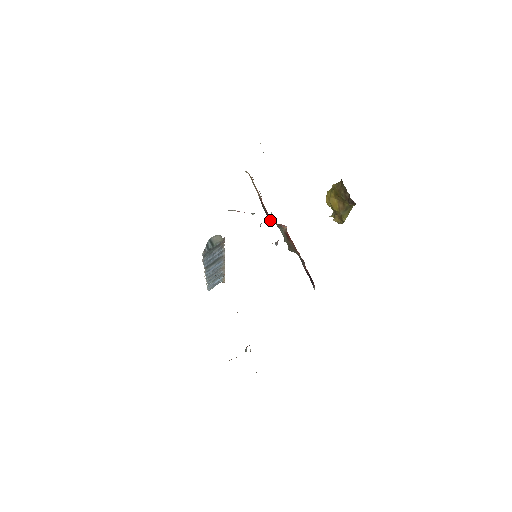
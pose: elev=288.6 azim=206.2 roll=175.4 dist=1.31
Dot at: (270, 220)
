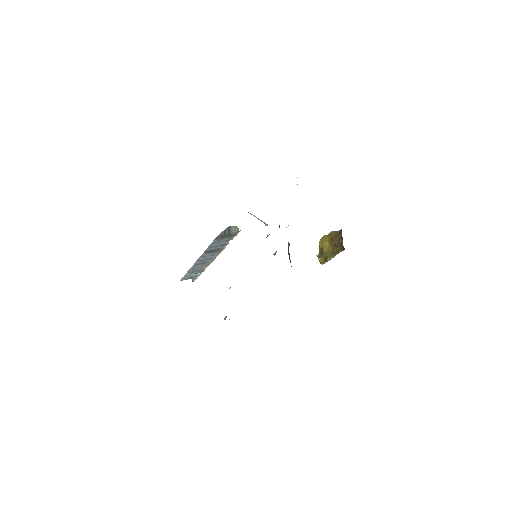
Dot at: occluded
